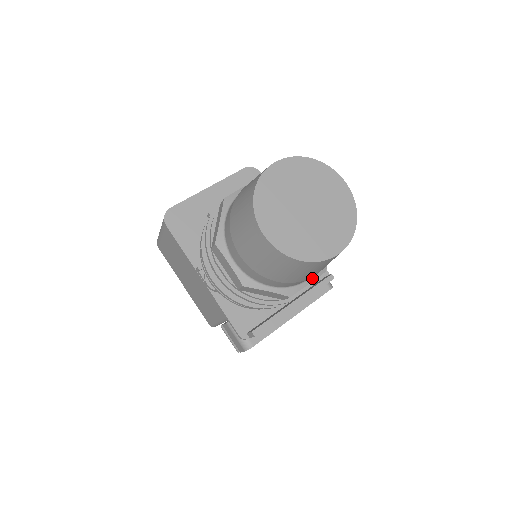
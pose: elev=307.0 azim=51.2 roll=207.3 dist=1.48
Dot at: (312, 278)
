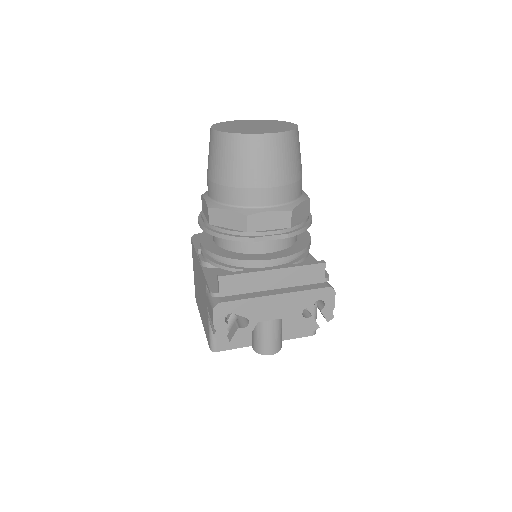
Dot at: (273, 209)
